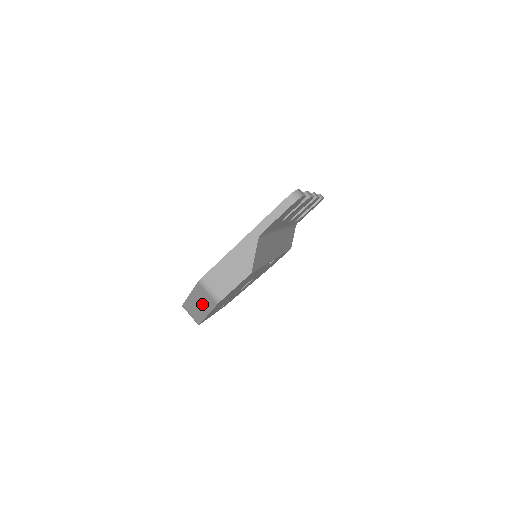
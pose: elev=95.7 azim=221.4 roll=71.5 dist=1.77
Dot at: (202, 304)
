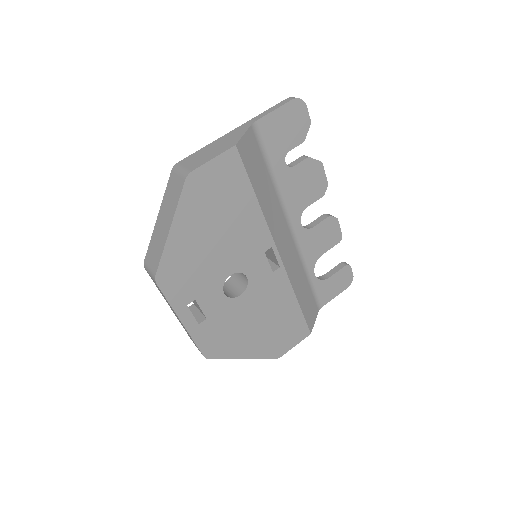
Dot at: (168, 211)
